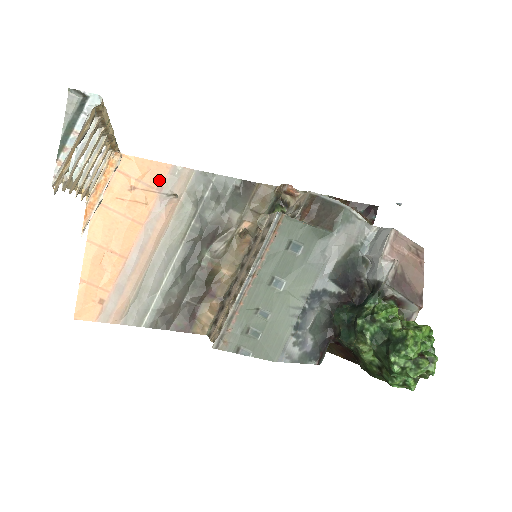
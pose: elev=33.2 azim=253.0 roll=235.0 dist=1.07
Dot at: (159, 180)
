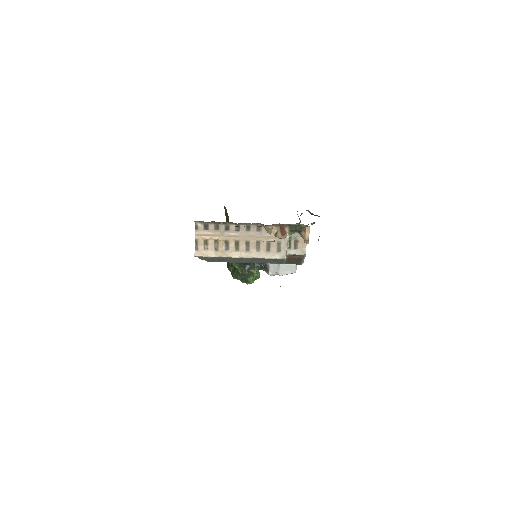
Dot at: occluded
